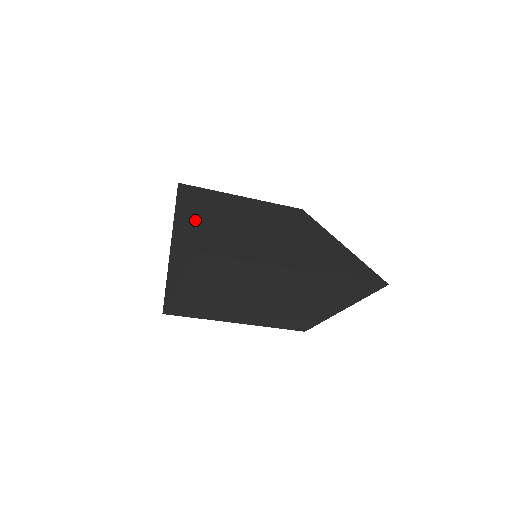
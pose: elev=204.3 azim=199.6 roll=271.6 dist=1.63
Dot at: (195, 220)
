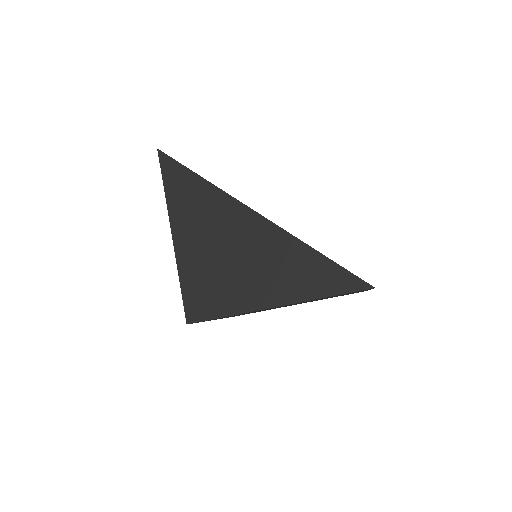
Dot at: occluded
